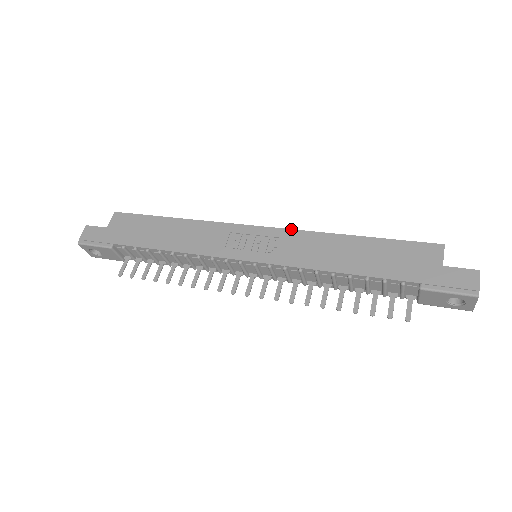
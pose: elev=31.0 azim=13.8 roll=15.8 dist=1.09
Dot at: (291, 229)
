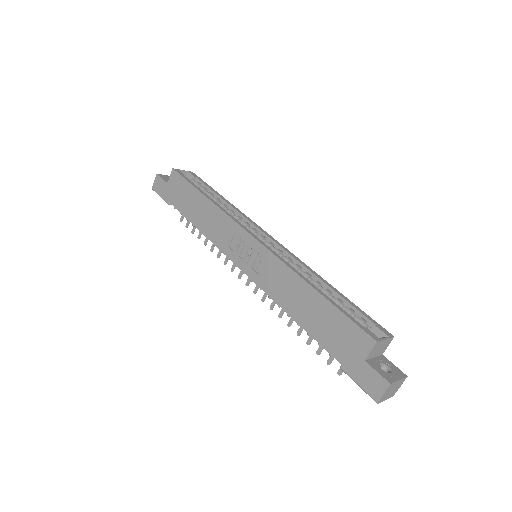
Dot at: (273, 254)
